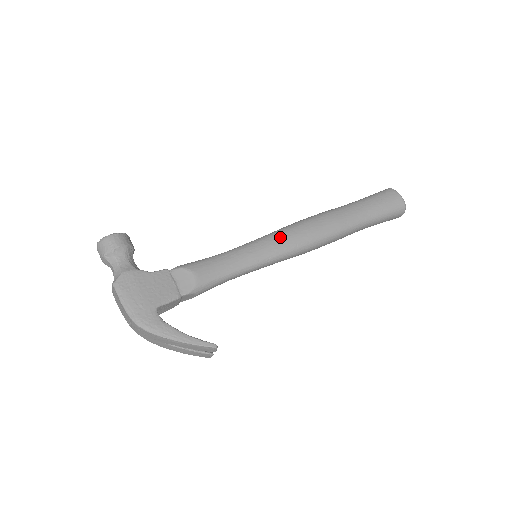
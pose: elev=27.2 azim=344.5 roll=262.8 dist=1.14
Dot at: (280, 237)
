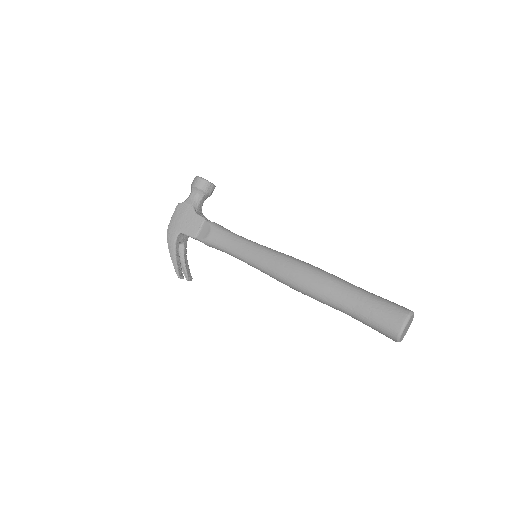
Dot at: (273, 259)
